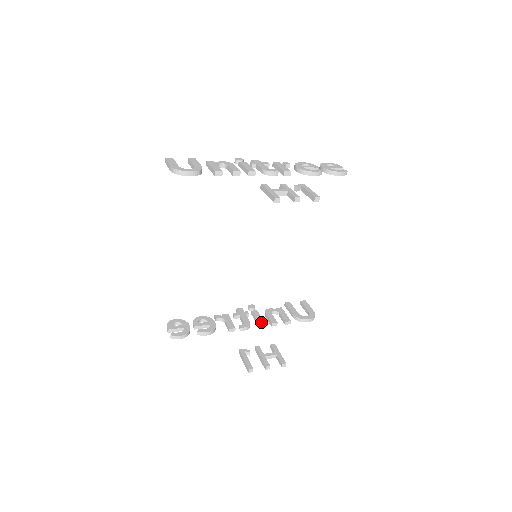
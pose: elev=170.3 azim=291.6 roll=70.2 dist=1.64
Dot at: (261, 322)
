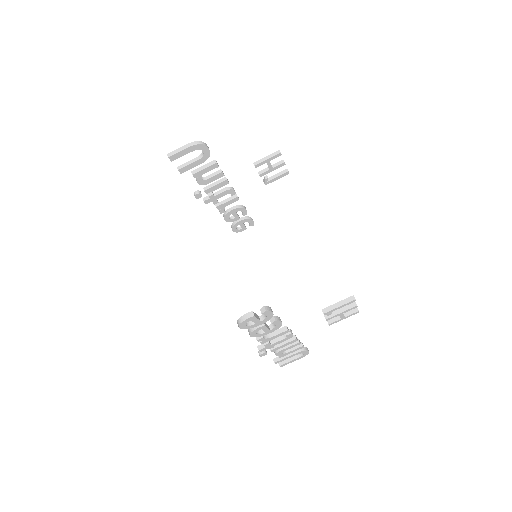
Dot at: occluded
